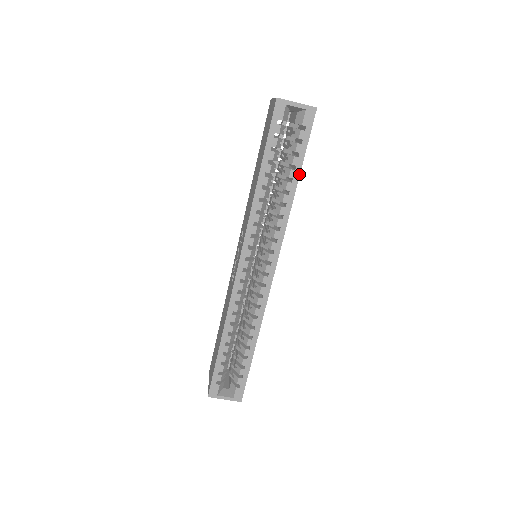
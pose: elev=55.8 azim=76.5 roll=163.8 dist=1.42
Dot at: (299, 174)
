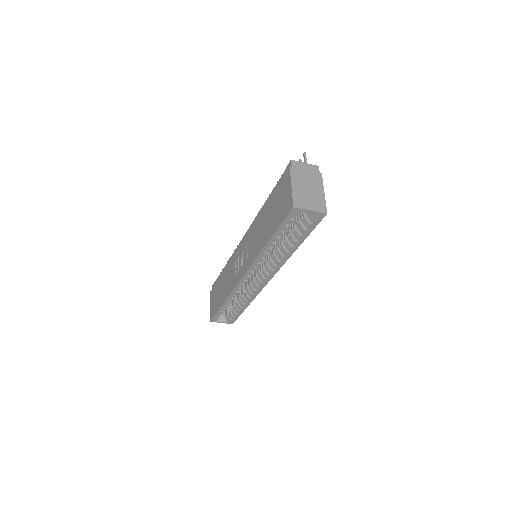
Dot at: (301, 243)
